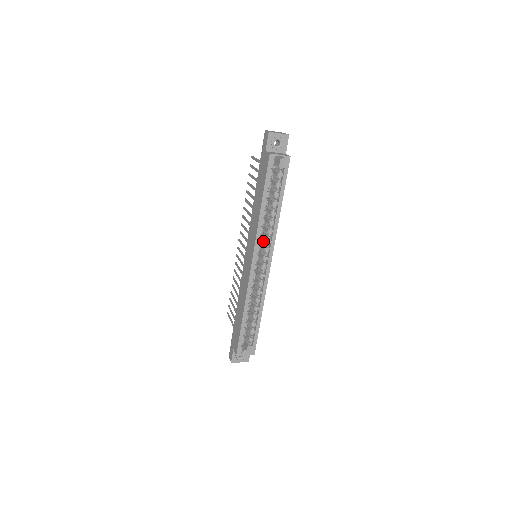
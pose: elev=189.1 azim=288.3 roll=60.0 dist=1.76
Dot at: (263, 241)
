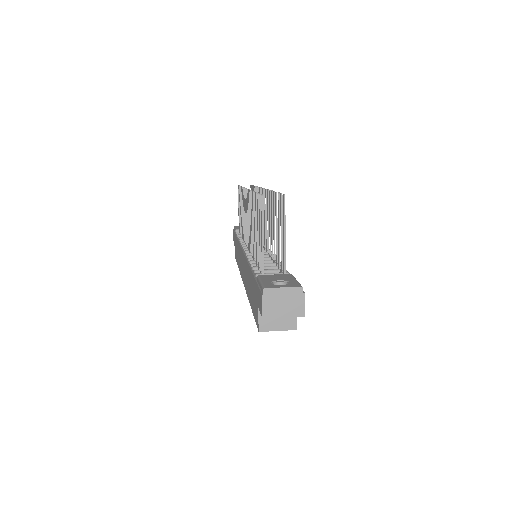
Dot at: occluded
